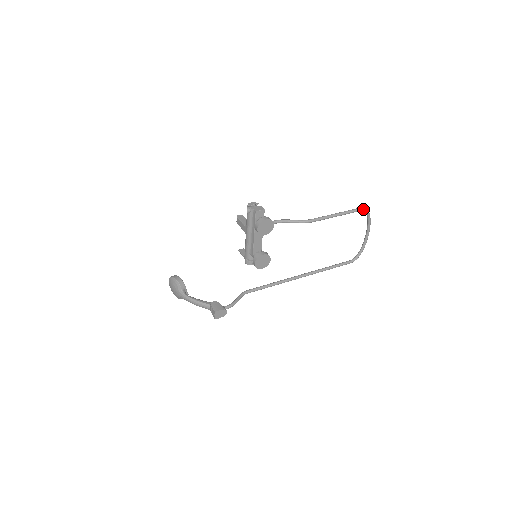
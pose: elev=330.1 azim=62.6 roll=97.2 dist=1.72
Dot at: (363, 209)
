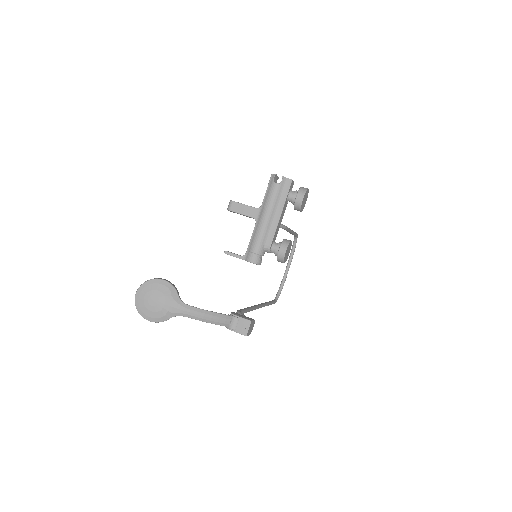
Dot at: (297, 235)
